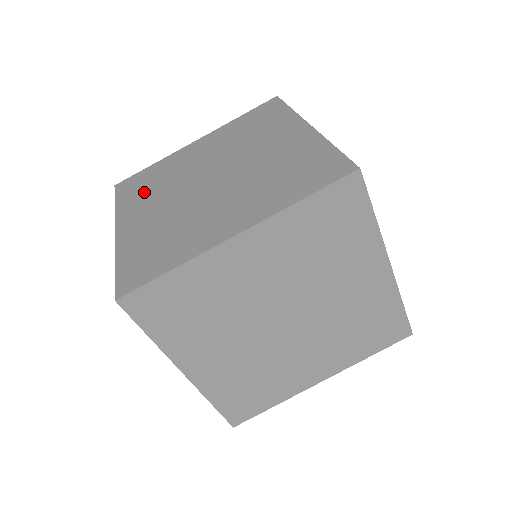
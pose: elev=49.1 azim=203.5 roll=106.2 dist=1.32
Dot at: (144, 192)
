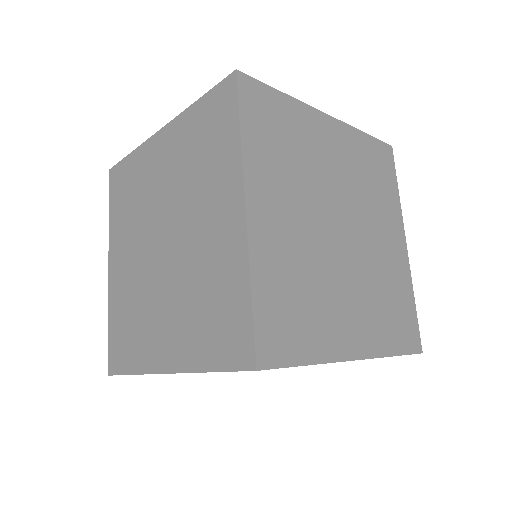
Dot at: occluded
